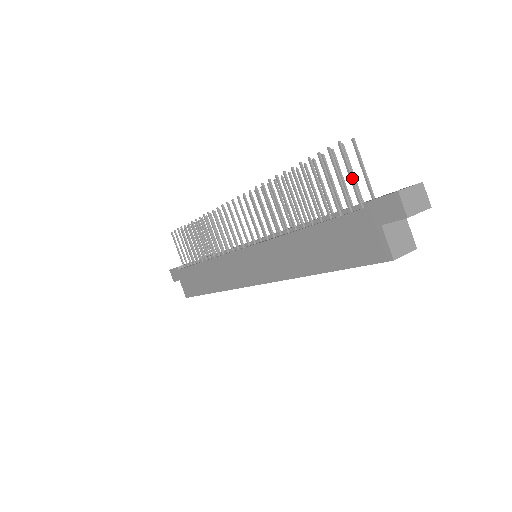
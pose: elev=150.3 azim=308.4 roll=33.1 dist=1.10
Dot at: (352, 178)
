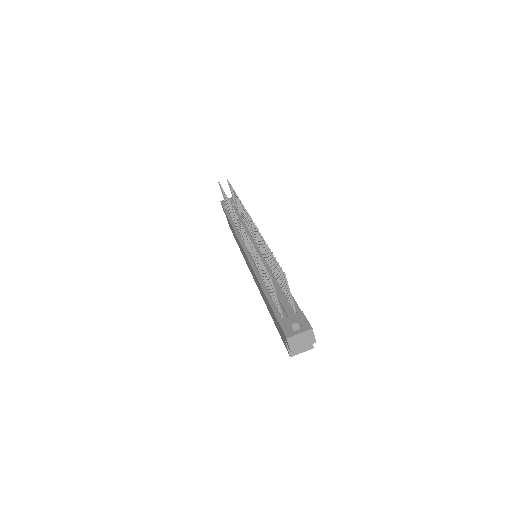
Dot at: (277, 300)
